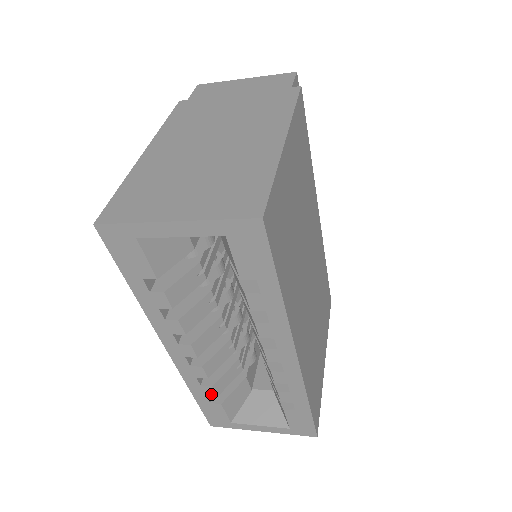
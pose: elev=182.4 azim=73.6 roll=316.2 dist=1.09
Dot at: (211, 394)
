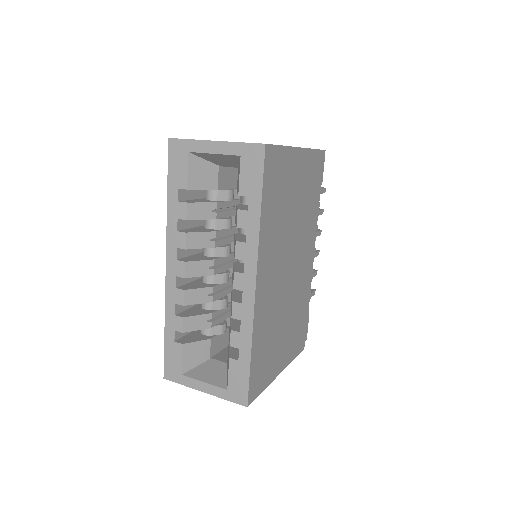
Dot at: (179, 328)
